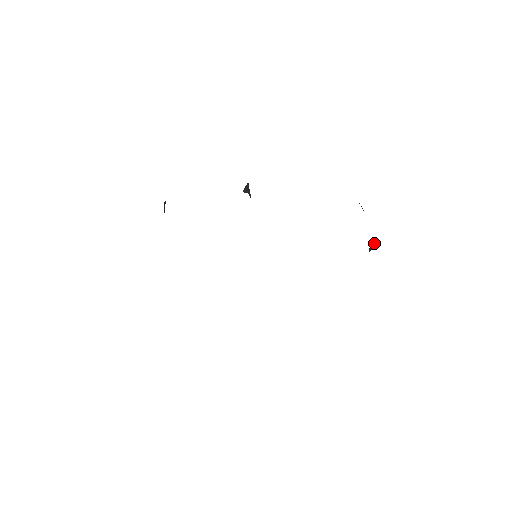
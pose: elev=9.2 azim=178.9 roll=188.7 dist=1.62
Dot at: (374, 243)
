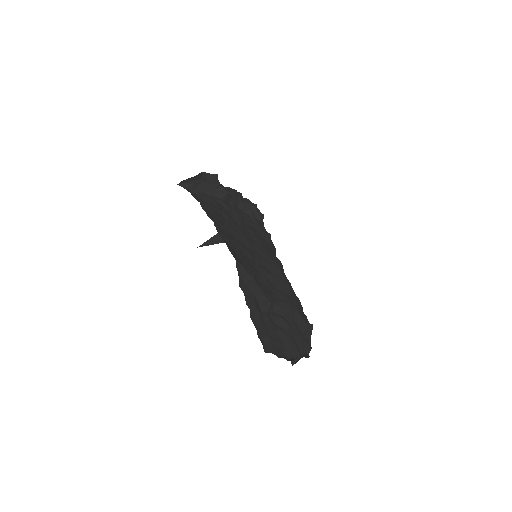
Dot at: (296, 361)
